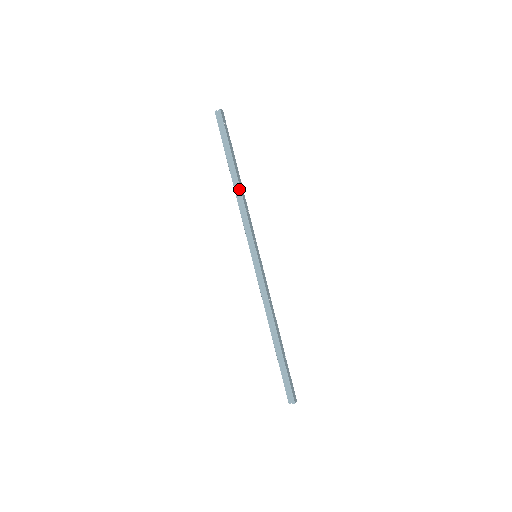
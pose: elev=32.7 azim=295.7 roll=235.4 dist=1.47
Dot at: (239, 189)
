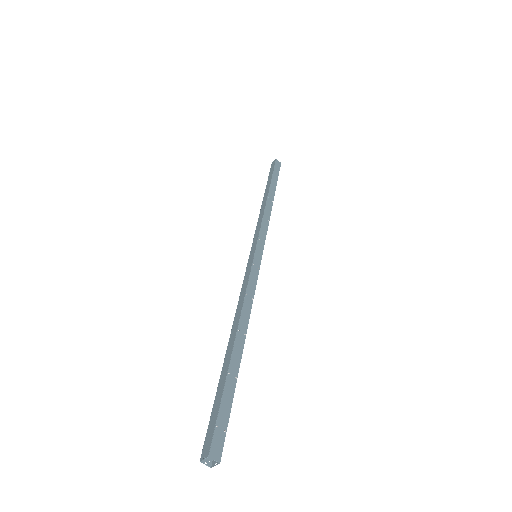
Dot at: (265, 203)
